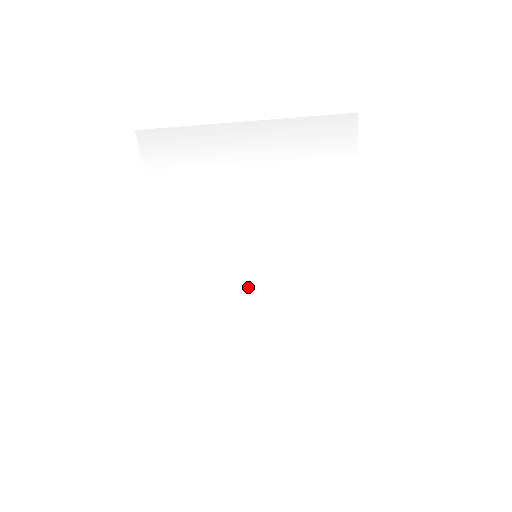
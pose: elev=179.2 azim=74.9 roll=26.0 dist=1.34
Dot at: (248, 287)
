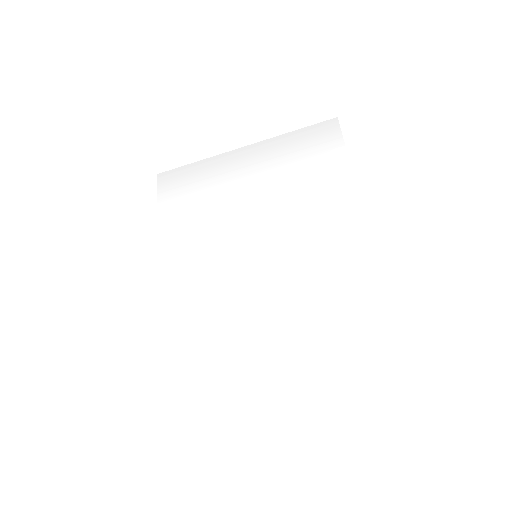
Dot at: (247, 296)
